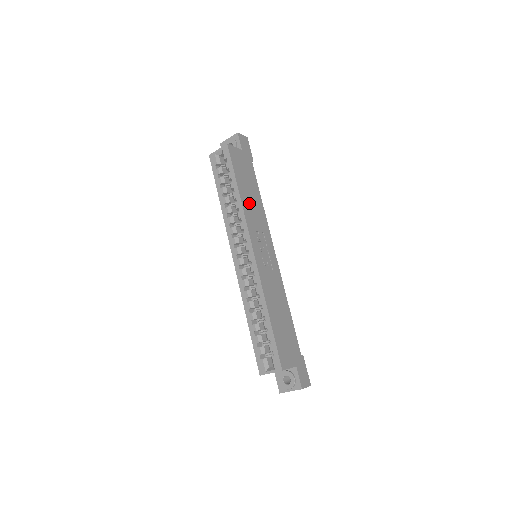
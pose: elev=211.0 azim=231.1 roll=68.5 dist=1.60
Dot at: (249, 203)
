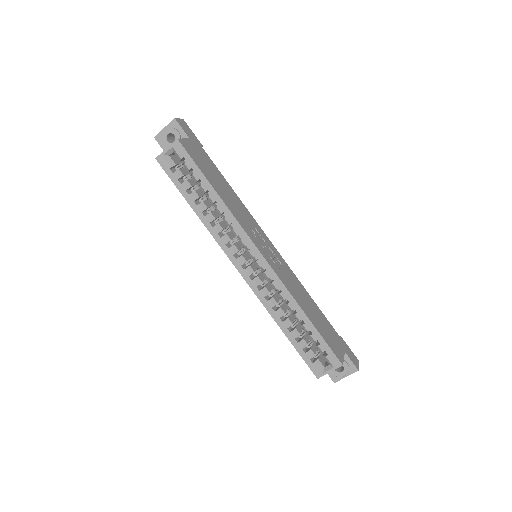
Dot at: (229, 201)
